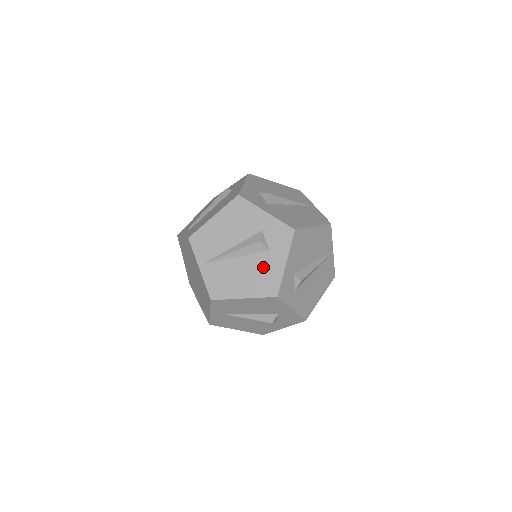
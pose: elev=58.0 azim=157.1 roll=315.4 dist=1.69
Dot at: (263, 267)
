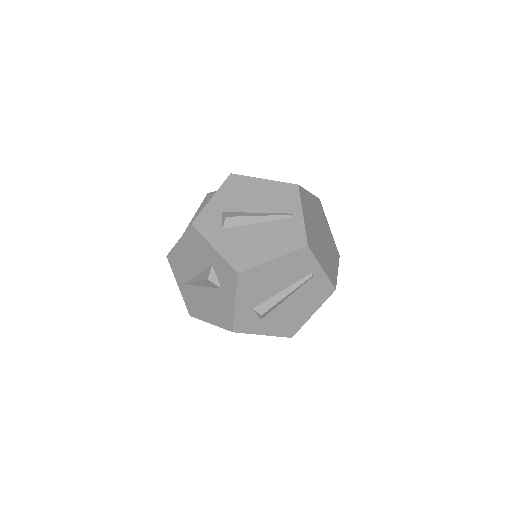
Dot at: occluded
